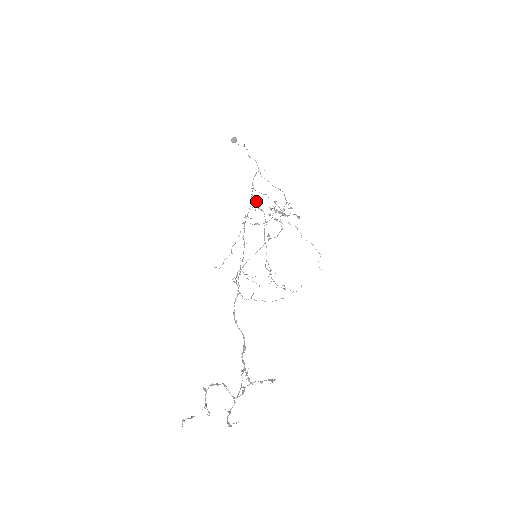
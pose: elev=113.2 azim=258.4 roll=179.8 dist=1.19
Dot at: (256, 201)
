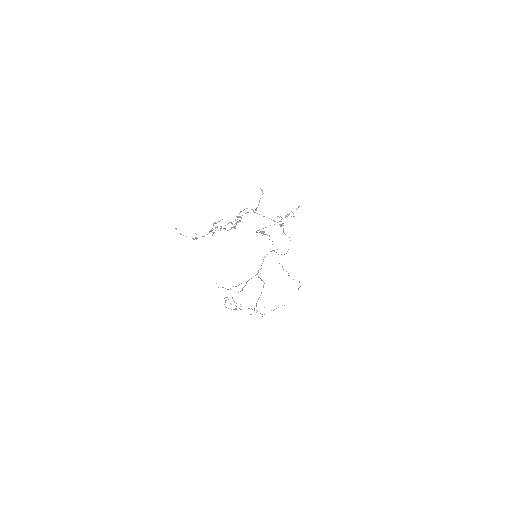
Dot at: occluded
